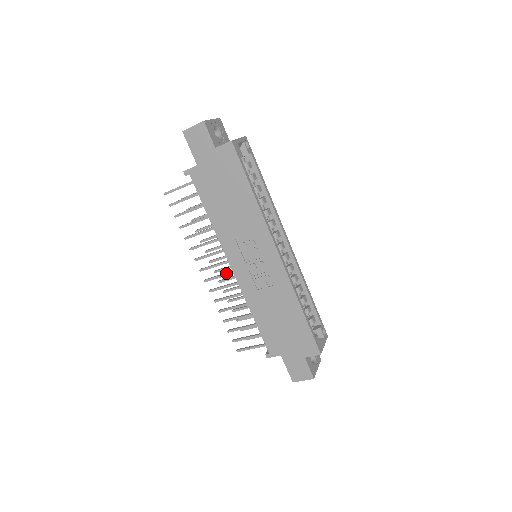
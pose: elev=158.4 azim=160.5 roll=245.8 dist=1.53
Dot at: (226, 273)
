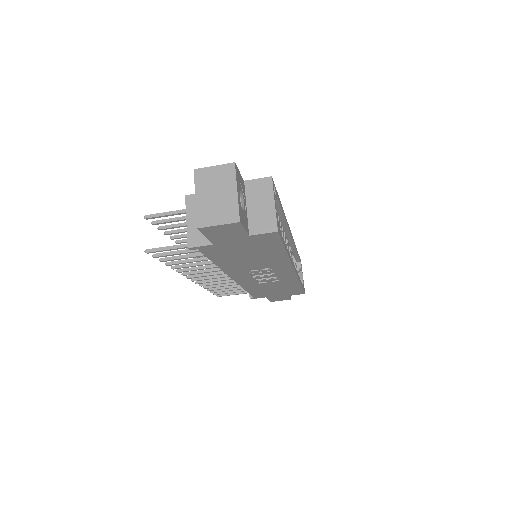
Dot at: (222, 277)
